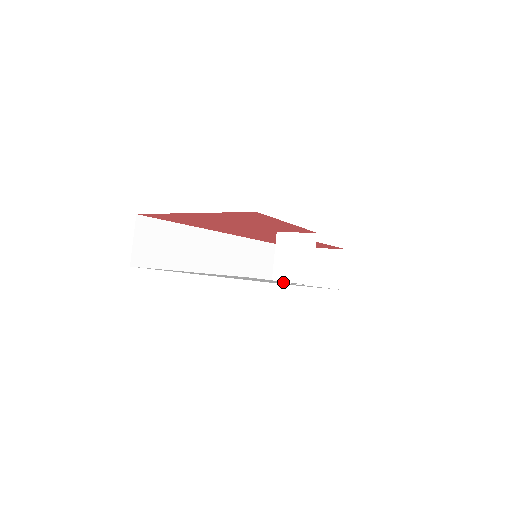
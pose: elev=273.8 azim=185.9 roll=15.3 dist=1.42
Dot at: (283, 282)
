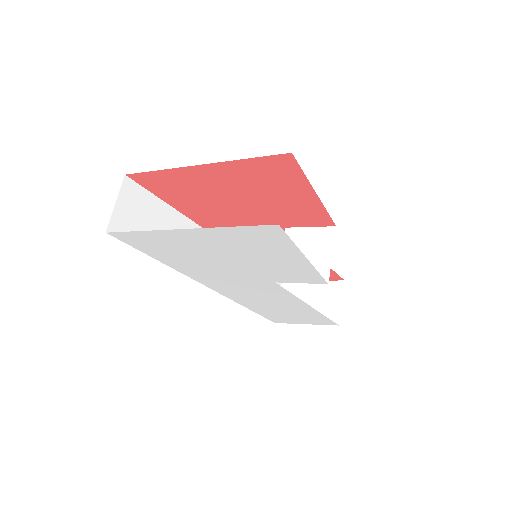
Dot at: (295, 276)
